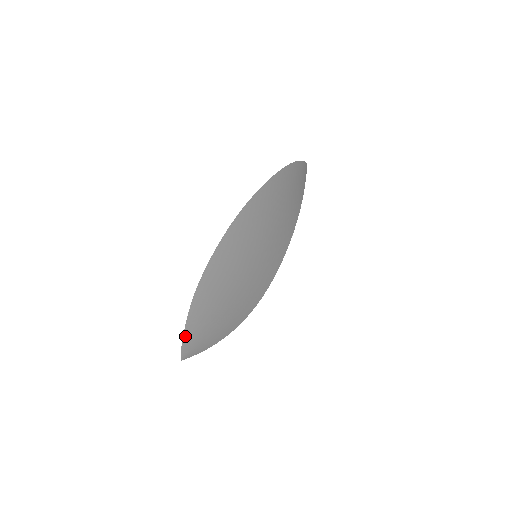
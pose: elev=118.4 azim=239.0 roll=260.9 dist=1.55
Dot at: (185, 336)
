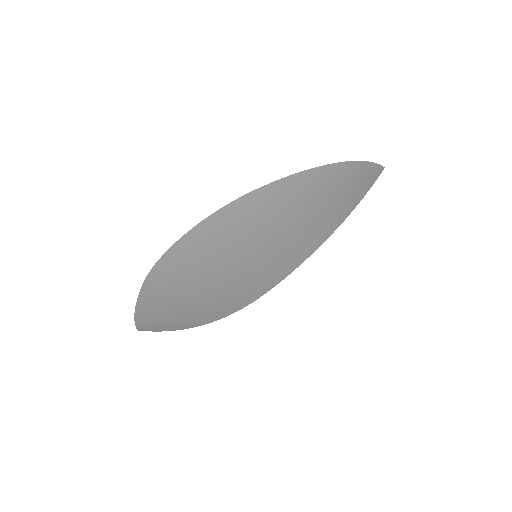
Dot at: (138, 310)
